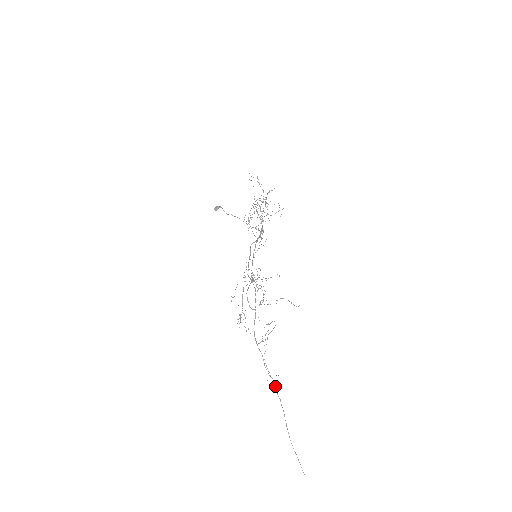
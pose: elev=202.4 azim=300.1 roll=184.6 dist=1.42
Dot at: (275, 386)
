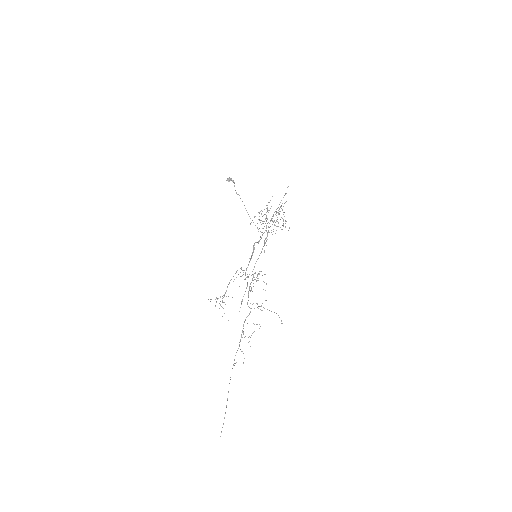
Dot at: occluded
